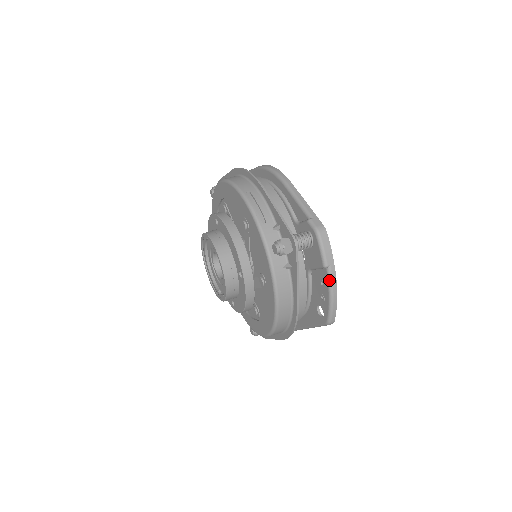
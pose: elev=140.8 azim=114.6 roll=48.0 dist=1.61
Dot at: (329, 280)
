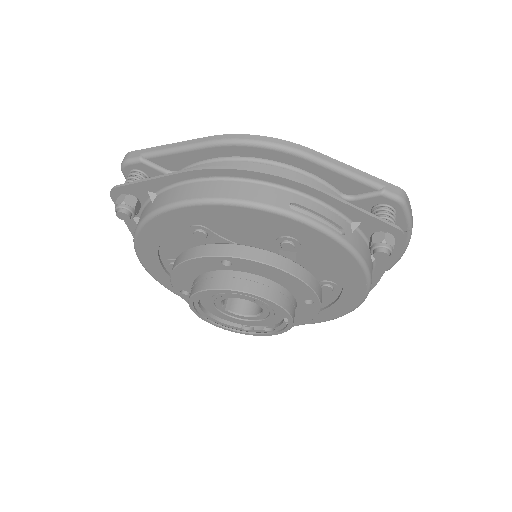
Dot at: (409, 238)
